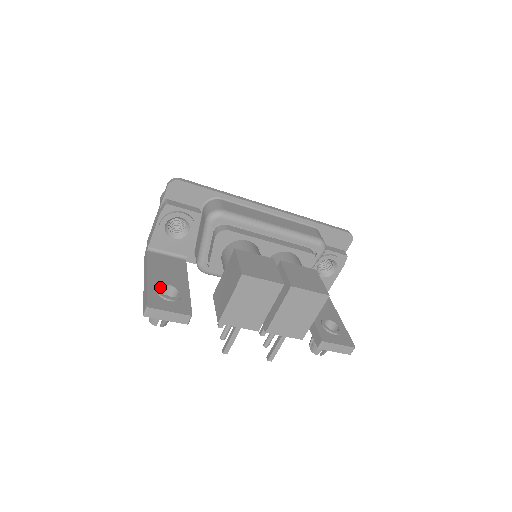
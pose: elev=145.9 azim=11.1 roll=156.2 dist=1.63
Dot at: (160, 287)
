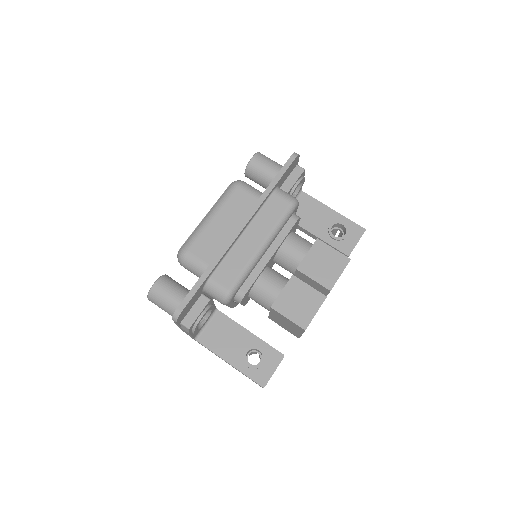
Dot at: (247, 363)
